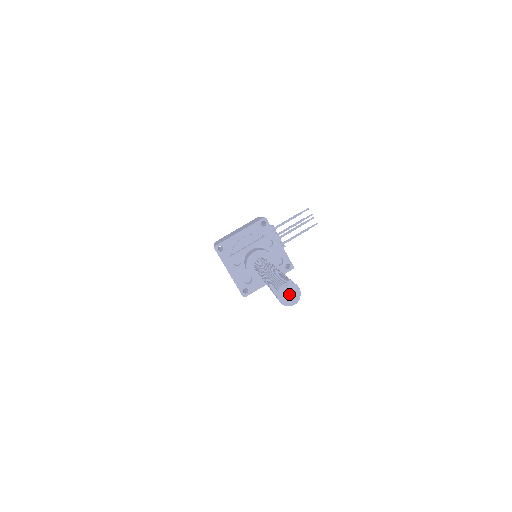
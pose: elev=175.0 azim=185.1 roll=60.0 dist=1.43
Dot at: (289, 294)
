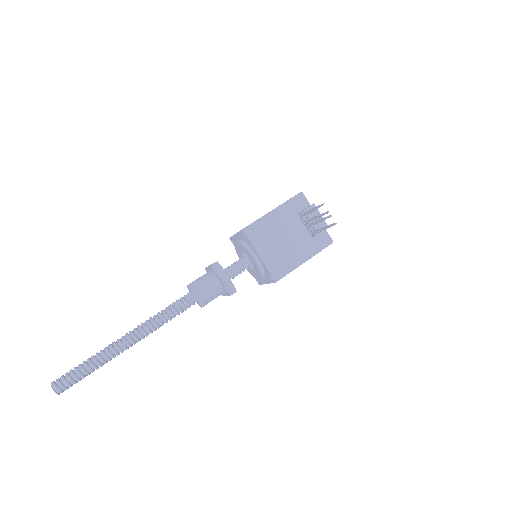
Dot at: (54, 389)
